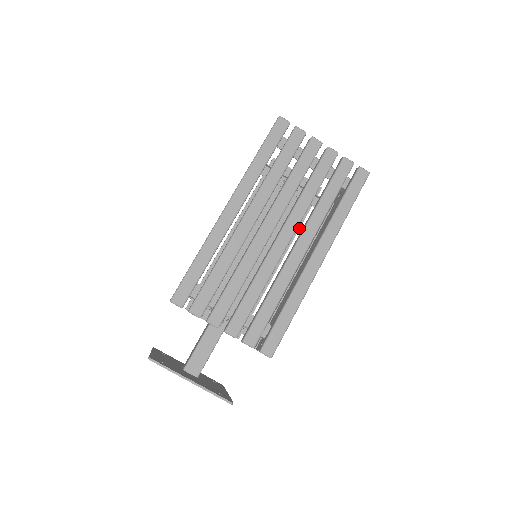
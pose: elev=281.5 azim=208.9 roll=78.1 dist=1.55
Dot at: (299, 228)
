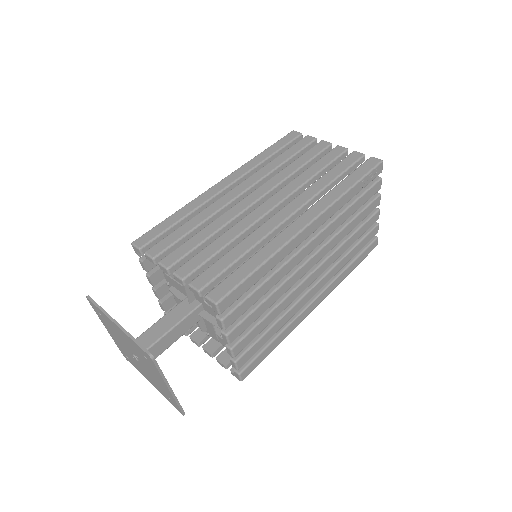
Dot at: occluded
